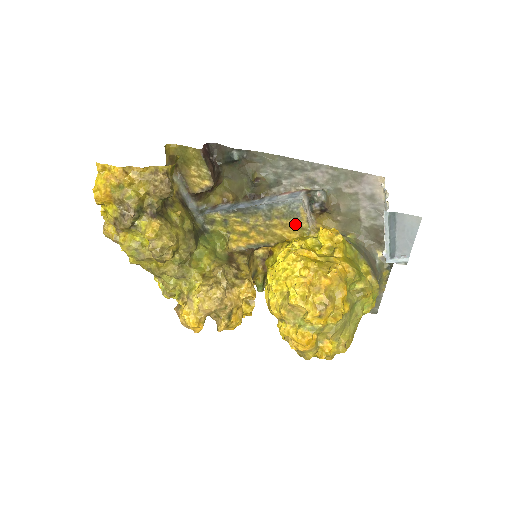
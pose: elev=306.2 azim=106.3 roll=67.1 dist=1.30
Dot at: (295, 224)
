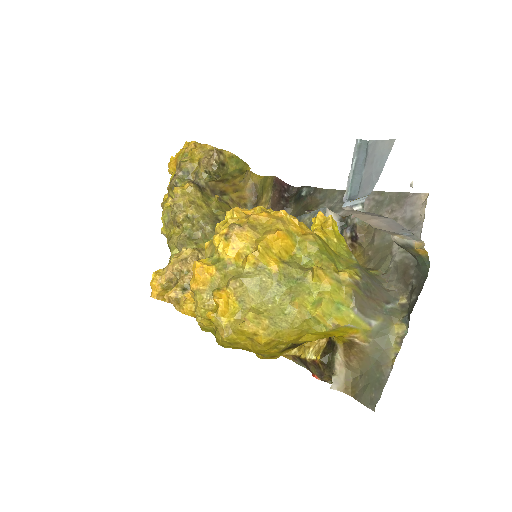
Dot at: occluded
